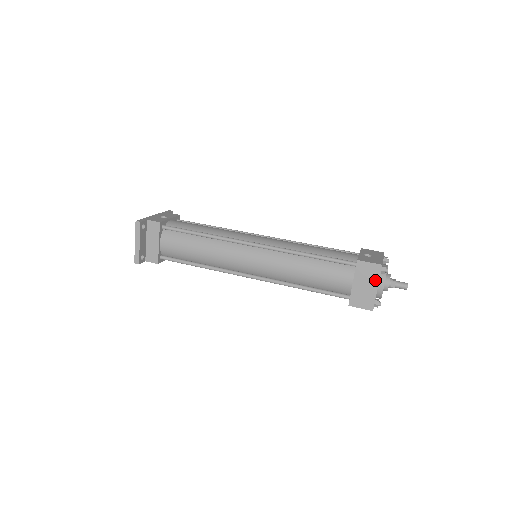
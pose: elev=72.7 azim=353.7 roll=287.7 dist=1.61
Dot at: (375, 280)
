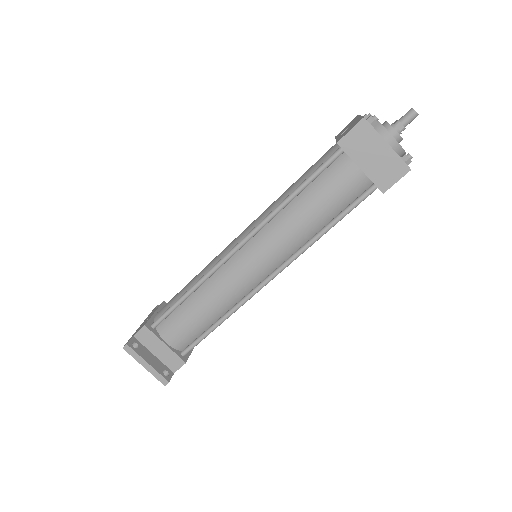
Dot at: (376, 139)
